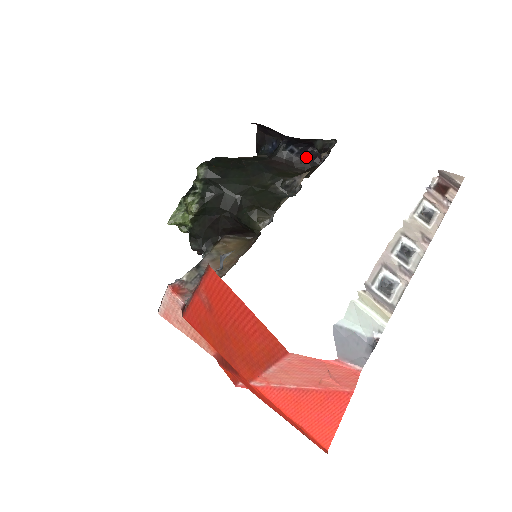
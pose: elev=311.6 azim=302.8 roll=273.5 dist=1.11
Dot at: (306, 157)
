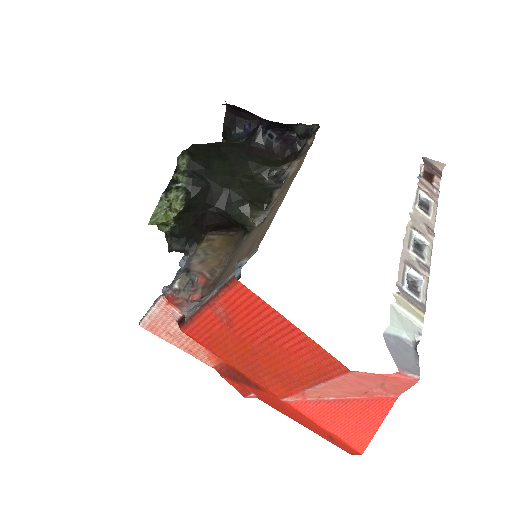
Dot at: (285, 142)
